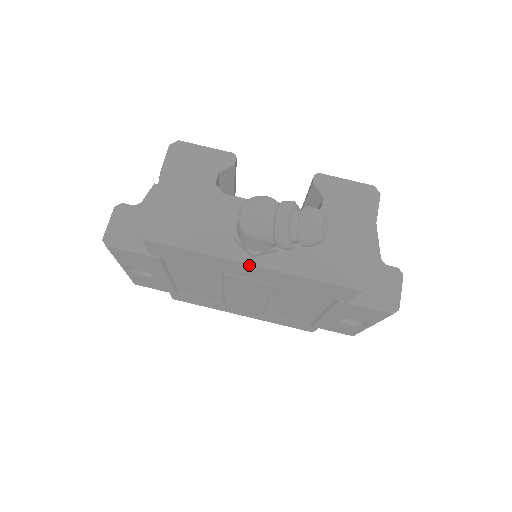
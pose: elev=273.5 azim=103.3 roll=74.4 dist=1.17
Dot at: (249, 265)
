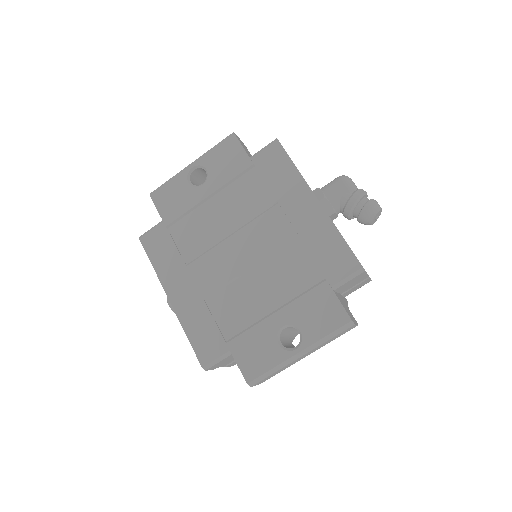
Dot at: (316, 199)
